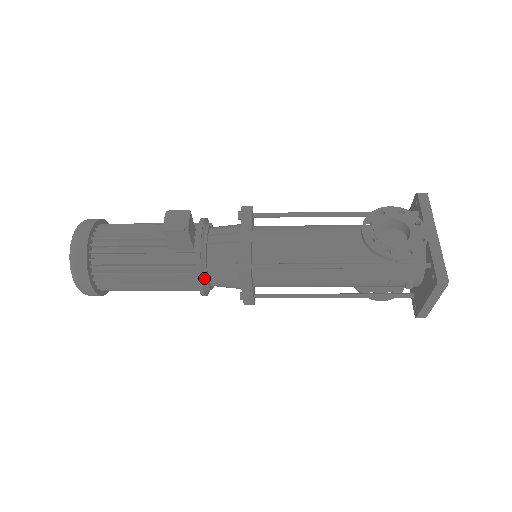
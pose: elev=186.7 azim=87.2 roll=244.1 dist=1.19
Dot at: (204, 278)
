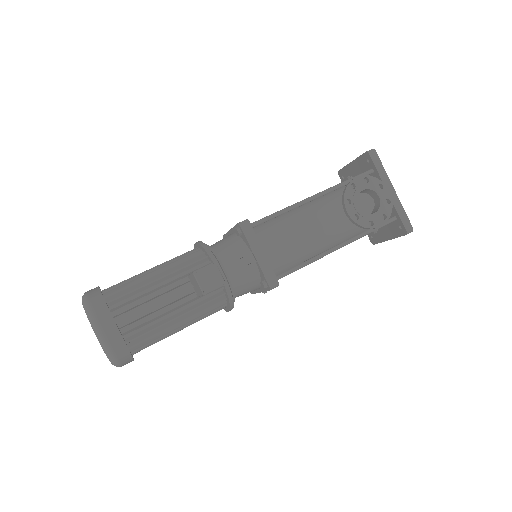
Dot at: occluded
